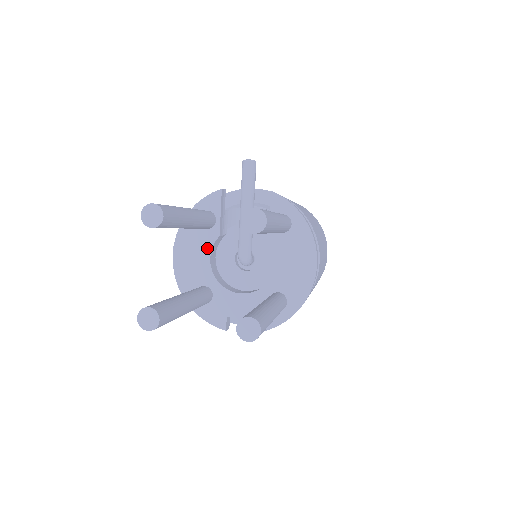
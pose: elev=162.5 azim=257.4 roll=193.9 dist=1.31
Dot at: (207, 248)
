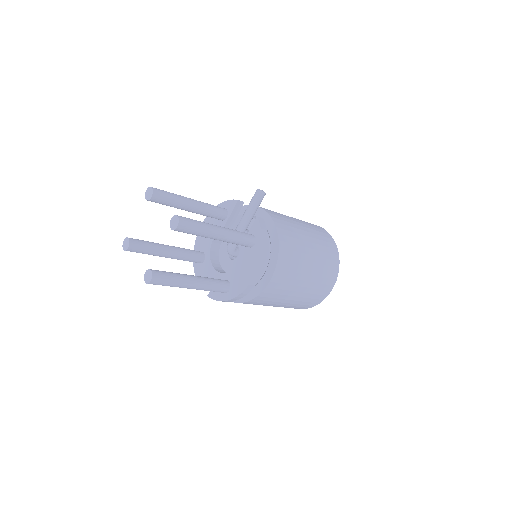
Dot at: occluded
